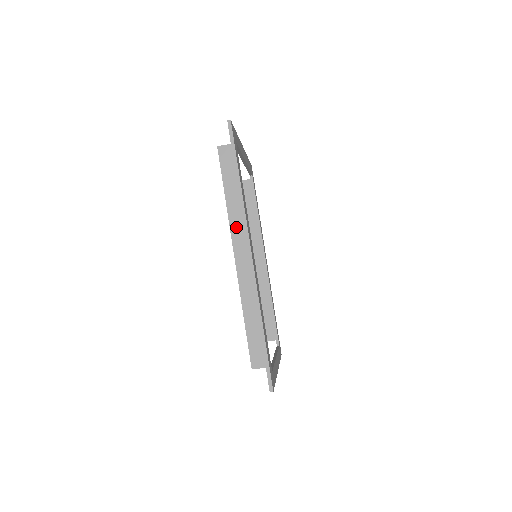
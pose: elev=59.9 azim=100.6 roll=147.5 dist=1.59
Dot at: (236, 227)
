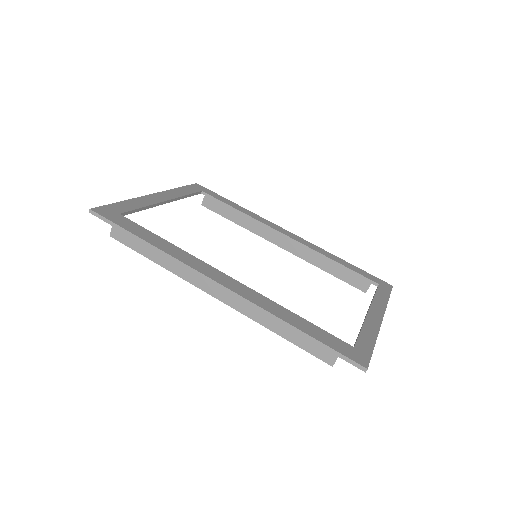
Dot at: (188, 275)
